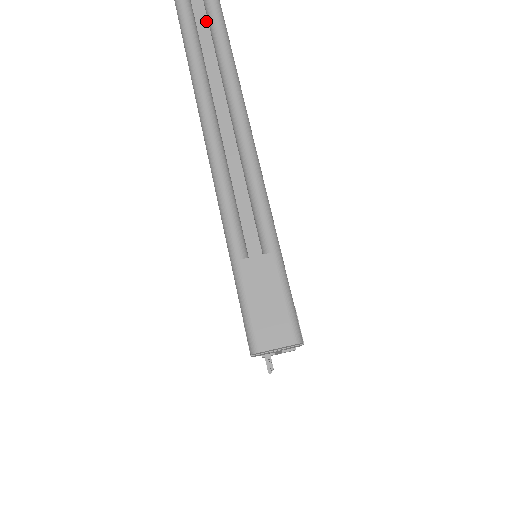
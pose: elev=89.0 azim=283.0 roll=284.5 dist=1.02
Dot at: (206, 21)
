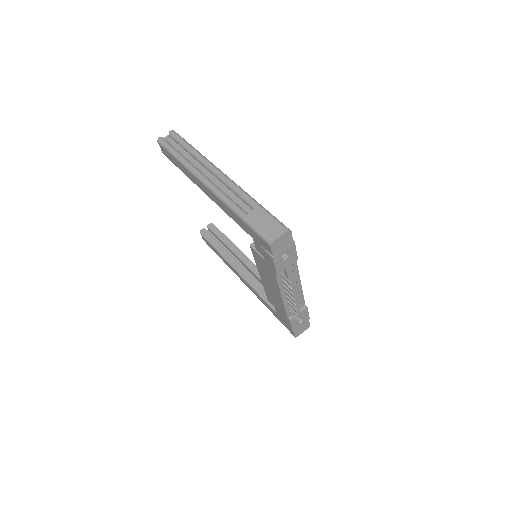
Dot at: (182, 149)
